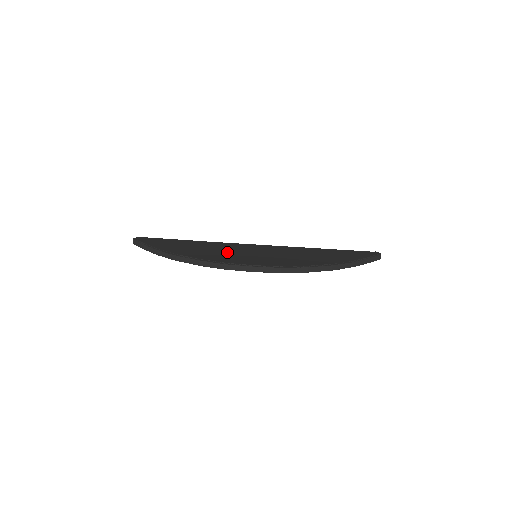
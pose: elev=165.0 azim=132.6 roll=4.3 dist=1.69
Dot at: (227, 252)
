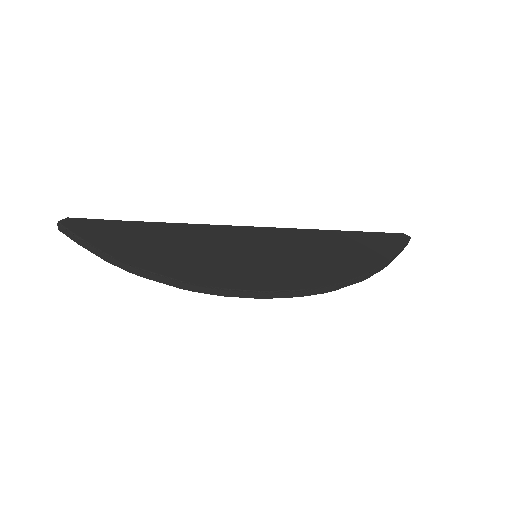
Dot at: (216, 255)
